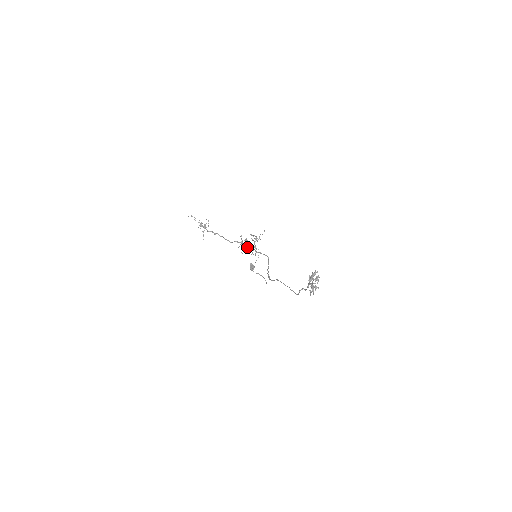
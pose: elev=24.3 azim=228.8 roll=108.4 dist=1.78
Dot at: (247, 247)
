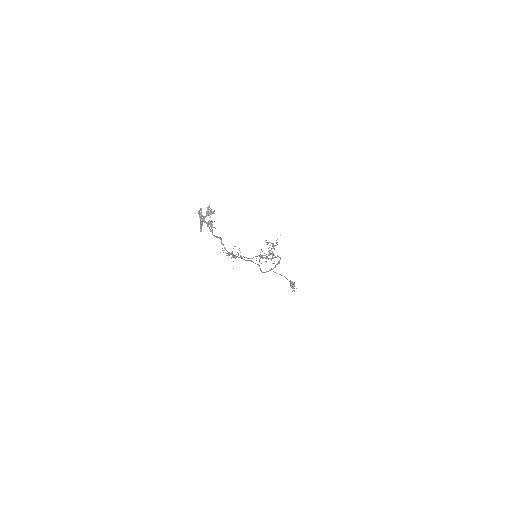
Dot at: (265, 257)
